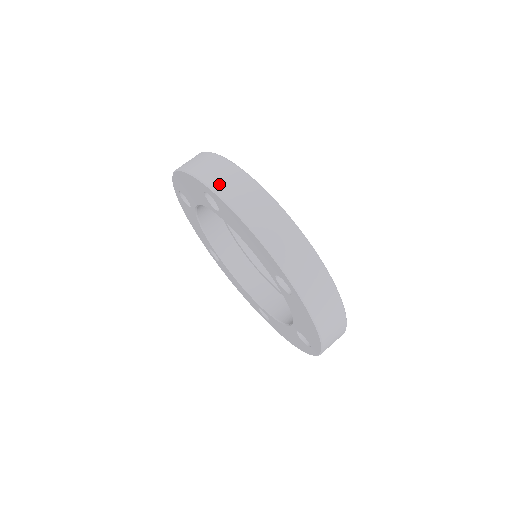
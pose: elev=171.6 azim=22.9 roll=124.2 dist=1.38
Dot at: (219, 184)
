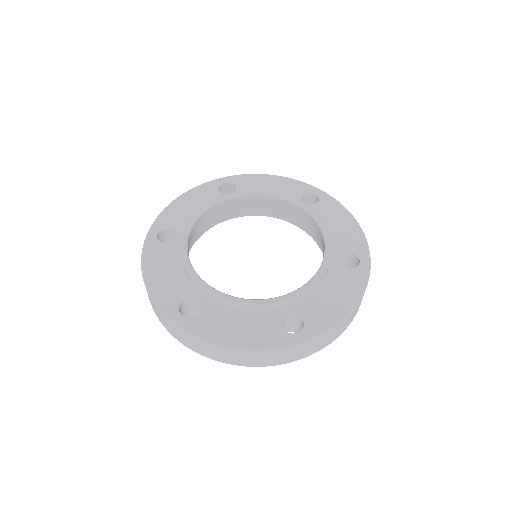
Dot at: (186, 344)
